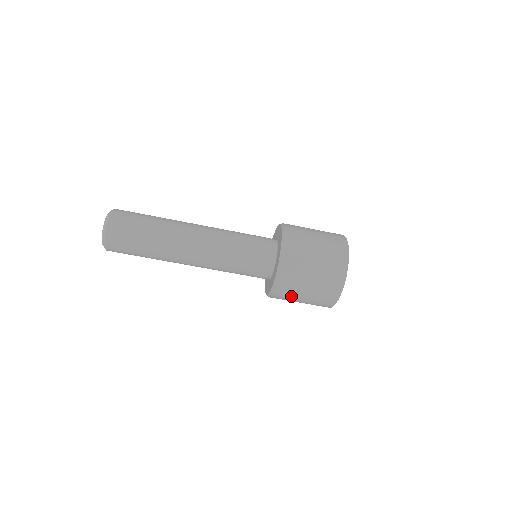
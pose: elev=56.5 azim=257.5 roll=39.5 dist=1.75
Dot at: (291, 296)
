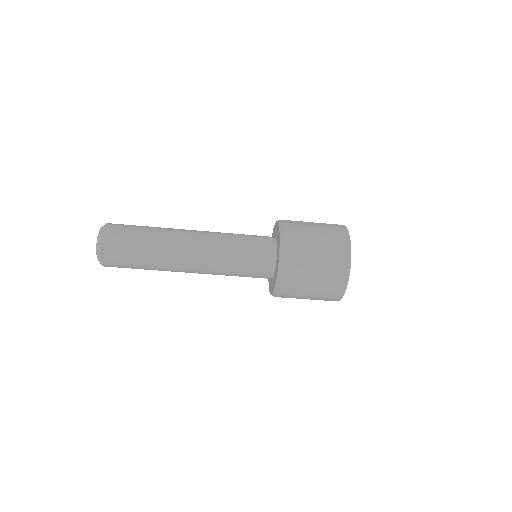
Dot at: (293, 297)
